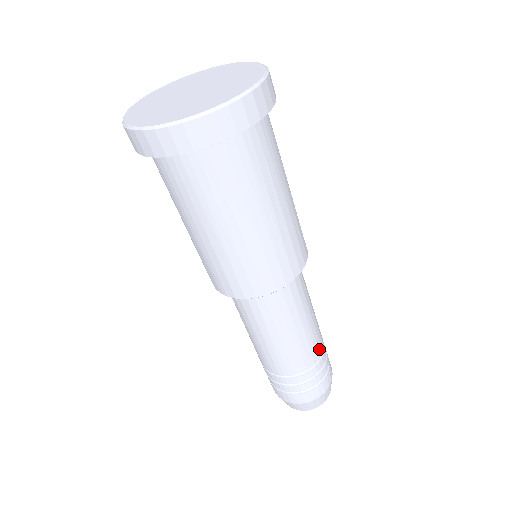
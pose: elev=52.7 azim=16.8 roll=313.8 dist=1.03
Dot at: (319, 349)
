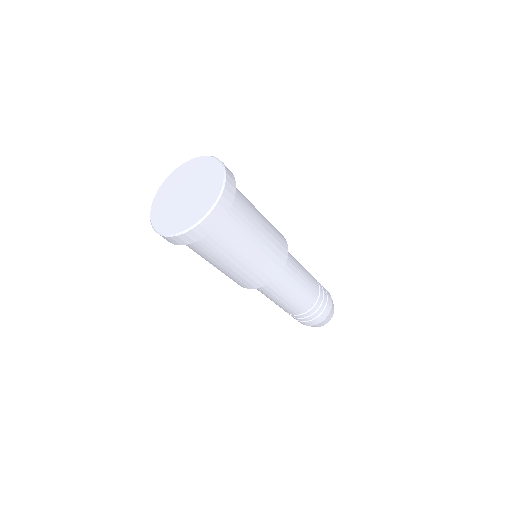
Dot at: (305, 308)
